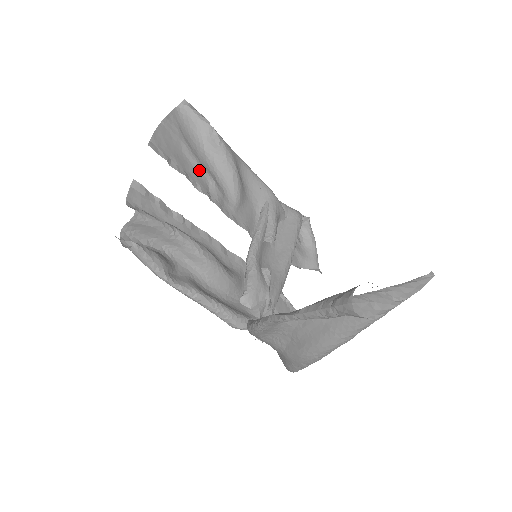
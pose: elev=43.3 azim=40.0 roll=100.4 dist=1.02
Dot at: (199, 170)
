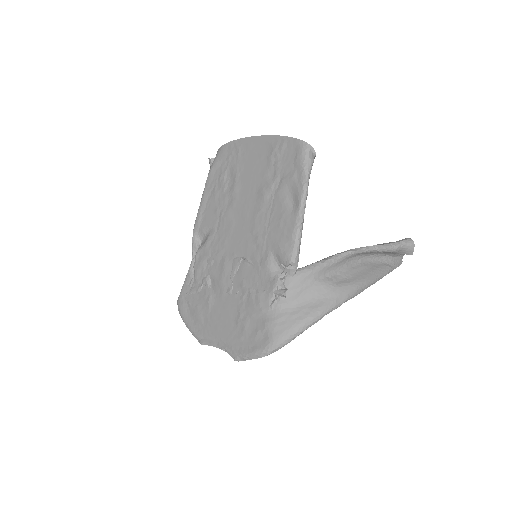
Dot at: (226, 189)
